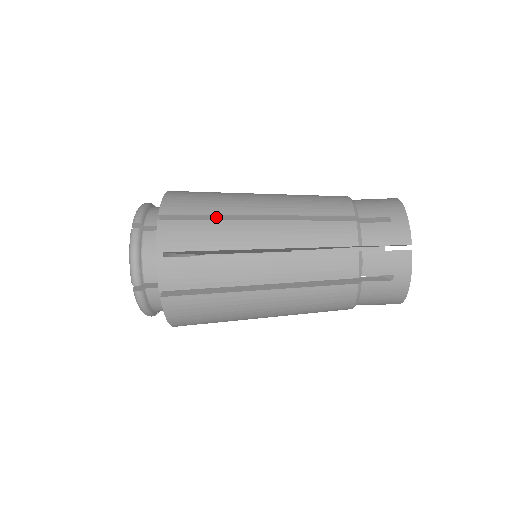
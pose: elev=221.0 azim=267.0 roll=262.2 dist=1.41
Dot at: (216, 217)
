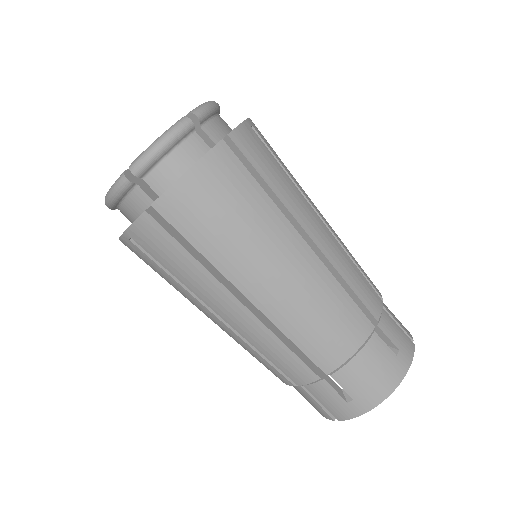
Dot at: occluded
